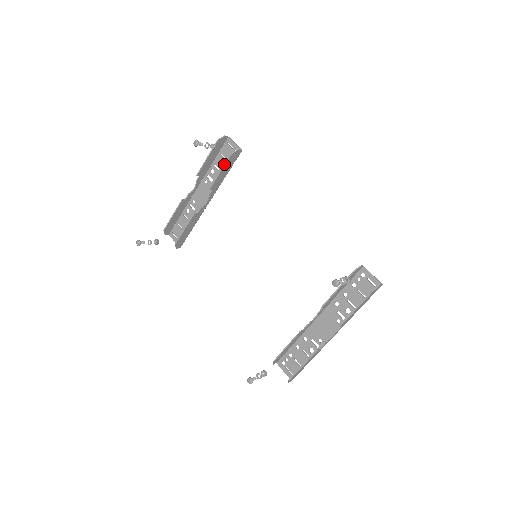
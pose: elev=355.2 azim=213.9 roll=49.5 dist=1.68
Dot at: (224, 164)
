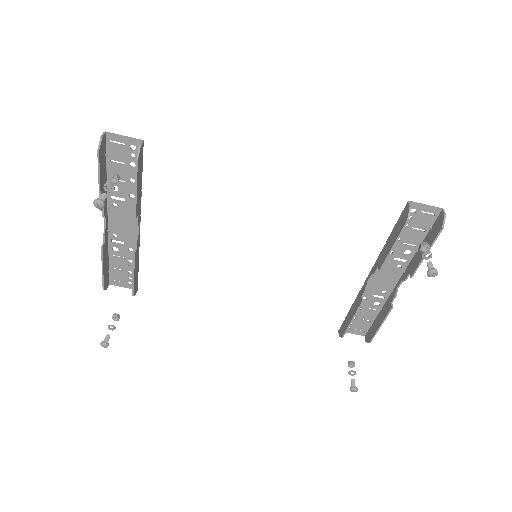
Dot at: (135, 179)
